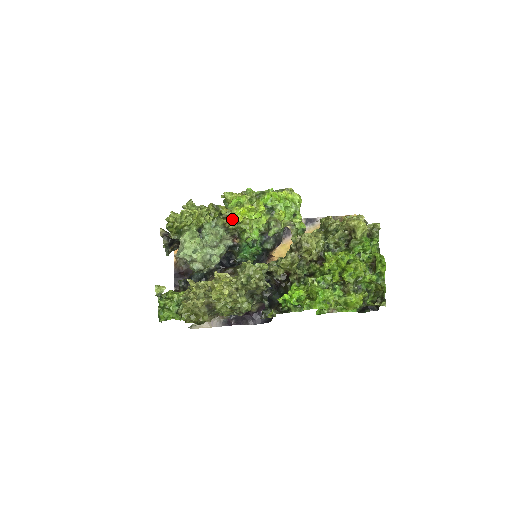
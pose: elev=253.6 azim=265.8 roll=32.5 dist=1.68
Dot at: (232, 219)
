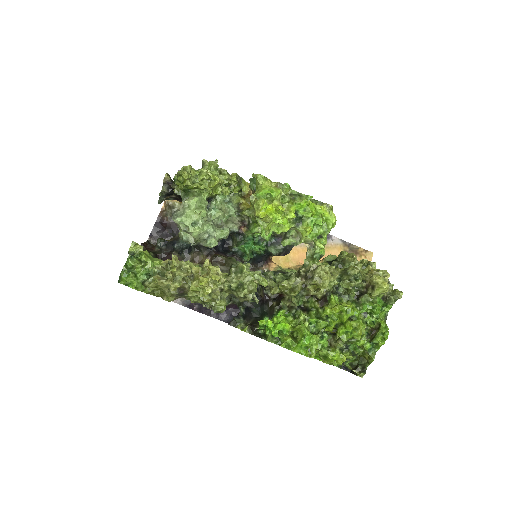
Dot at: (250, 203)
